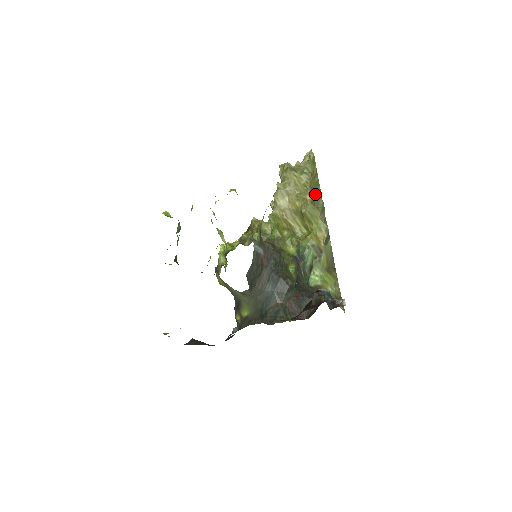
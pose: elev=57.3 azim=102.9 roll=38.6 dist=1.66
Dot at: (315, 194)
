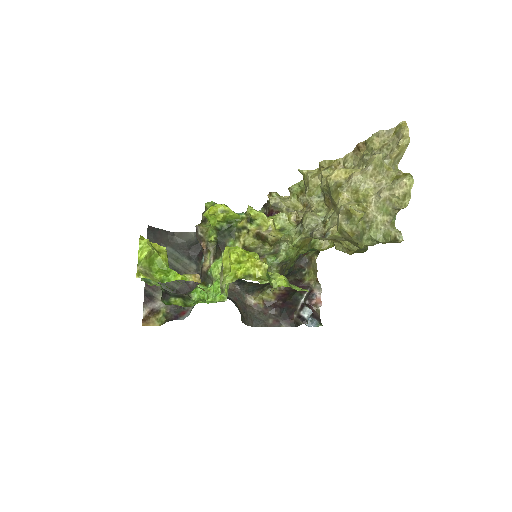
Dot at: occluded
